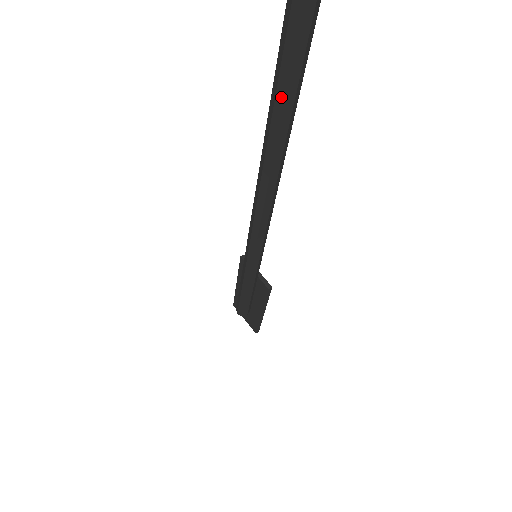
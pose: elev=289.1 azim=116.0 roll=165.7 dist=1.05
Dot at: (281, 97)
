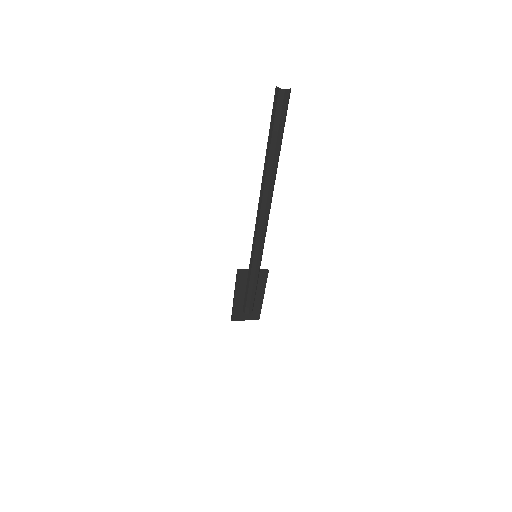
Dot at: (279, 140)
